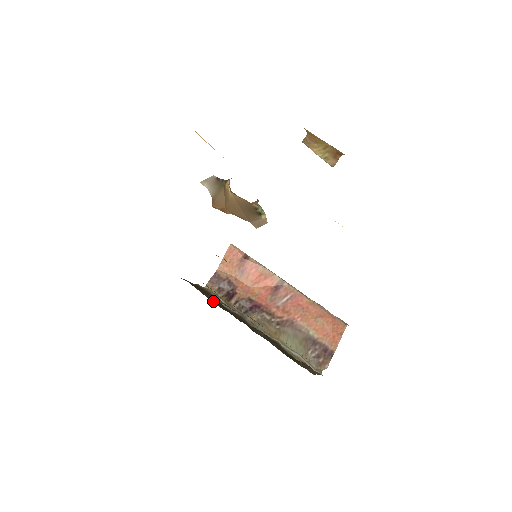
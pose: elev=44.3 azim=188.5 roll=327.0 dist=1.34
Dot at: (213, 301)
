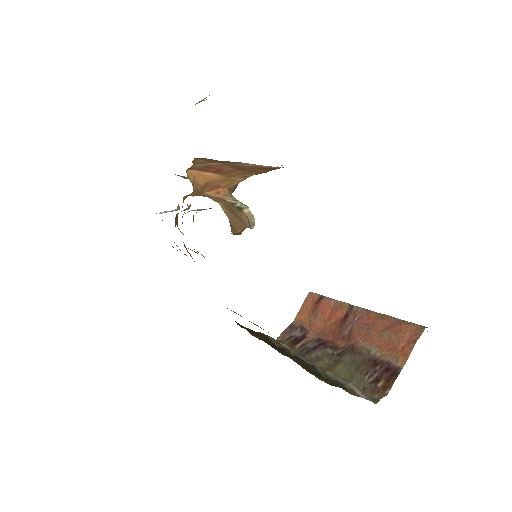
Dot at: occluded
